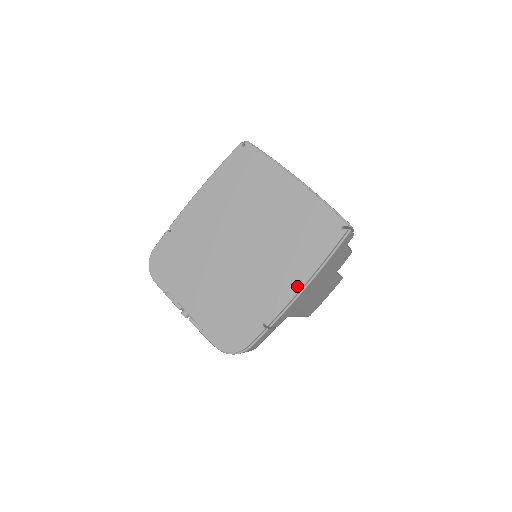
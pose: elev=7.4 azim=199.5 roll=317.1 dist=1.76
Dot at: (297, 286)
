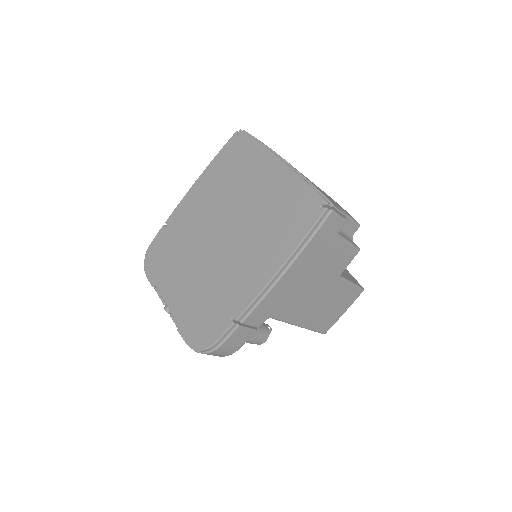
Dot at: (269, 275)
